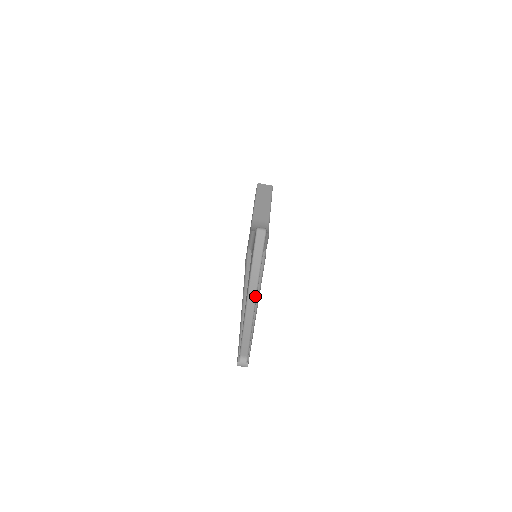
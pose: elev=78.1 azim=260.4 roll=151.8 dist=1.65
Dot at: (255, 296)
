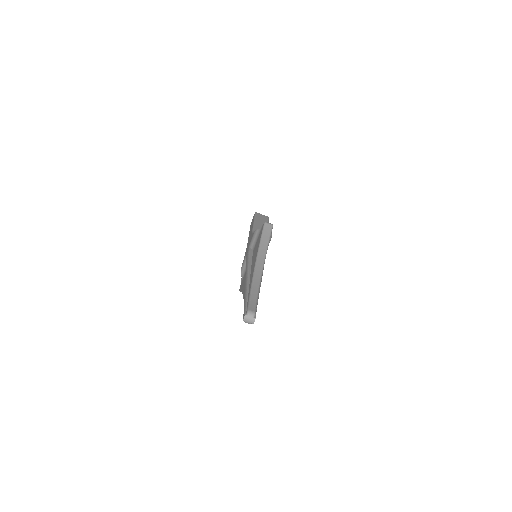
Dot at: (261, 271)
